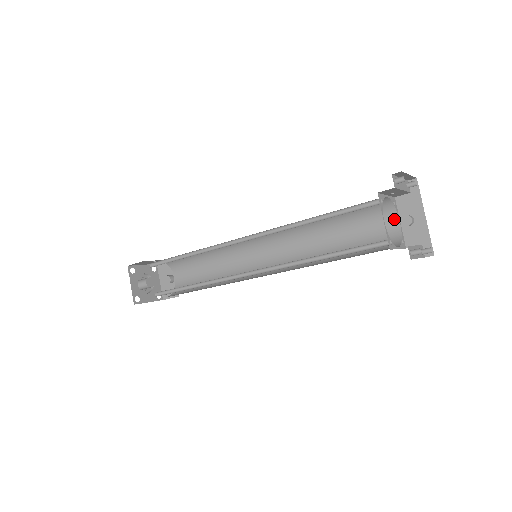
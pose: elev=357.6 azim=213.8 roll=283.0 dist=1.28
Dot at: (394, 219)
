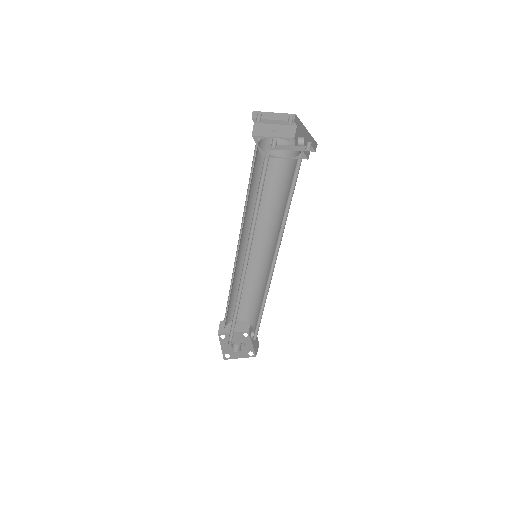
Dot at: occluded
